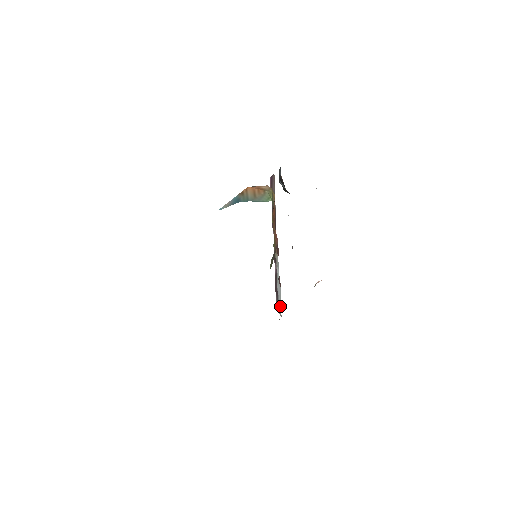
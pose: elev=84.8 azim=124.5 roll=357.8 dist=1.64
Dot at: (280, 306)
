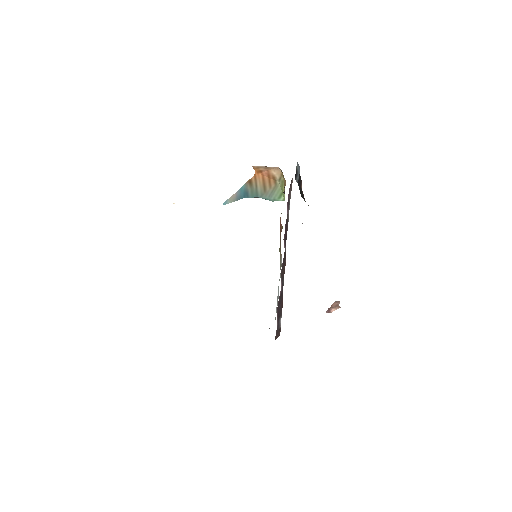
Dot at: occluded
